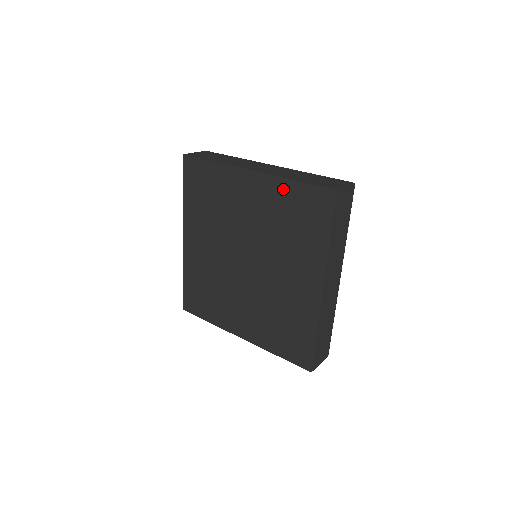
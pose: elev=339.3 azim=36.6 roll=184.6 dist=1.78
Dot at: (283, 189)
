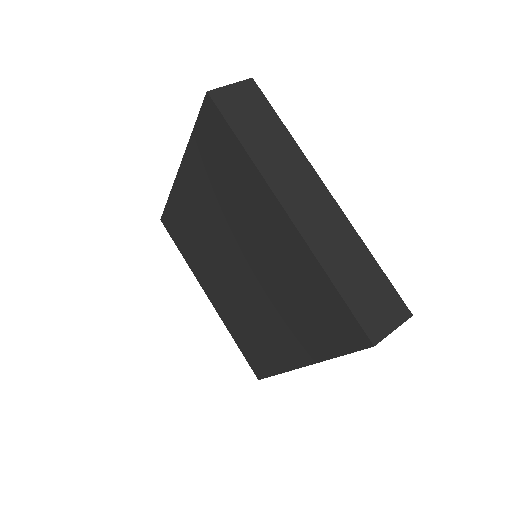
Dot at: (314, 273)
